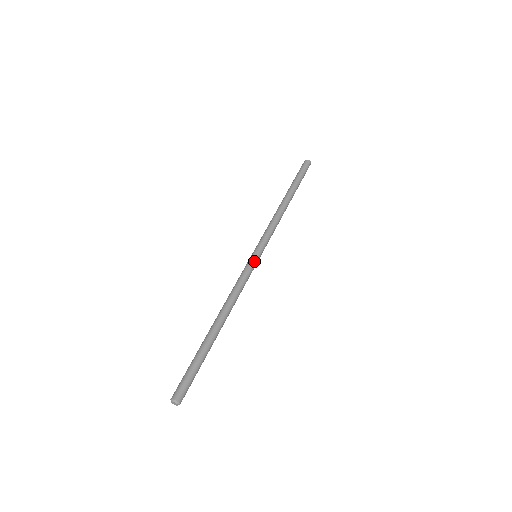
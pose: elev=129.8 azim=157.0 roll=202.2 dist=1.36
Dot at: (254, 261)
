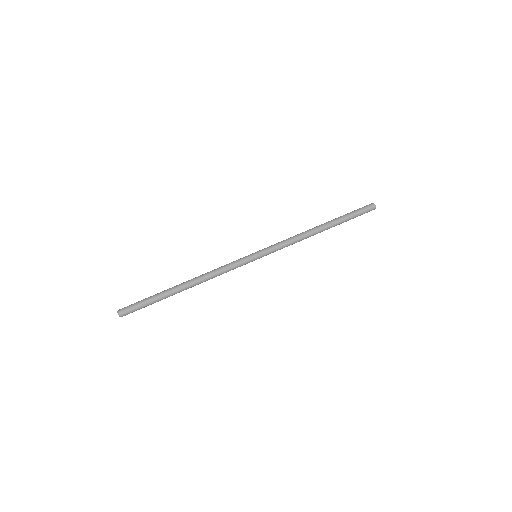
Dot at: (248, 257)
